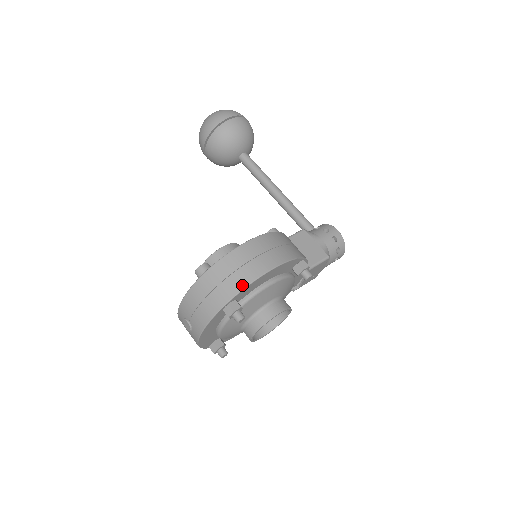
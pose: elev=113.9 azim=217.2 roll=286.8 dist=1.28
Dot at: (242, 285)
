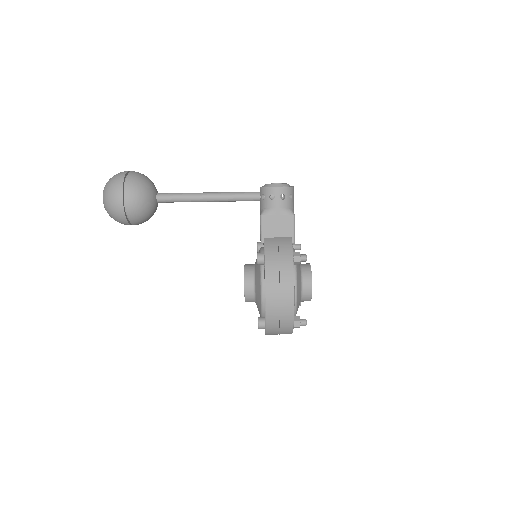
Dot at: (291, 319)
